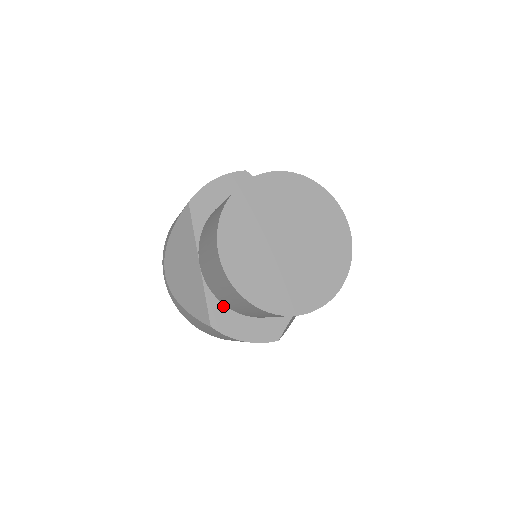
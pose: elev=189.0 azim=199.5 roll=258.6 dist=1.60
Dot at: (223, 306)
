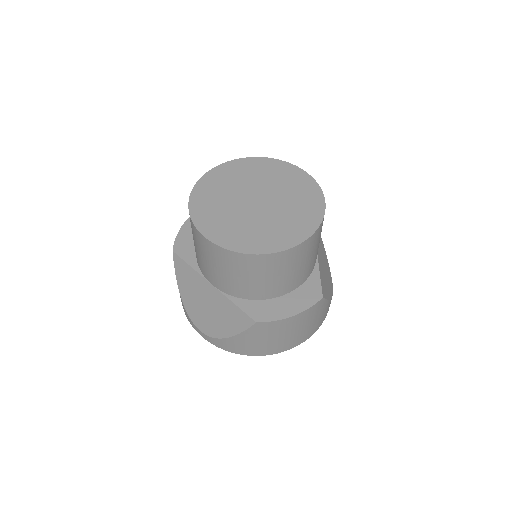
Dot at: (255, 301)
